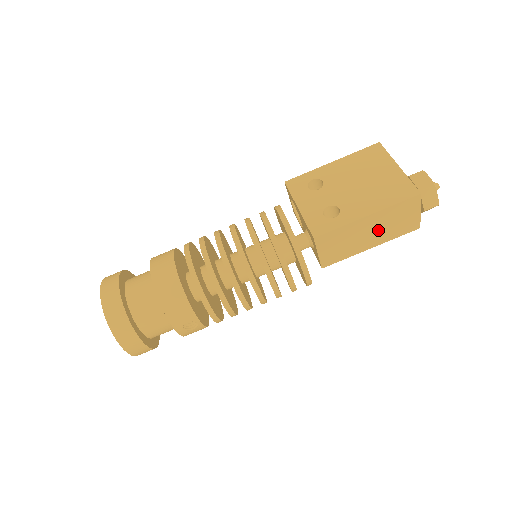
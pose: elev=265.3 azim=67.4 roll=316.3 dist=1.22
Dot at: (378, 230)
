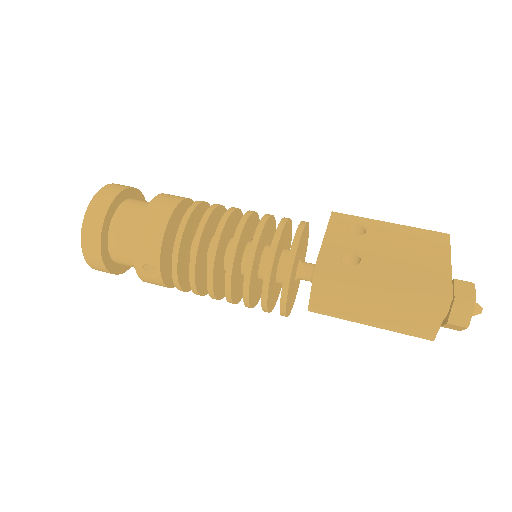
Dot at: (386, 309)
